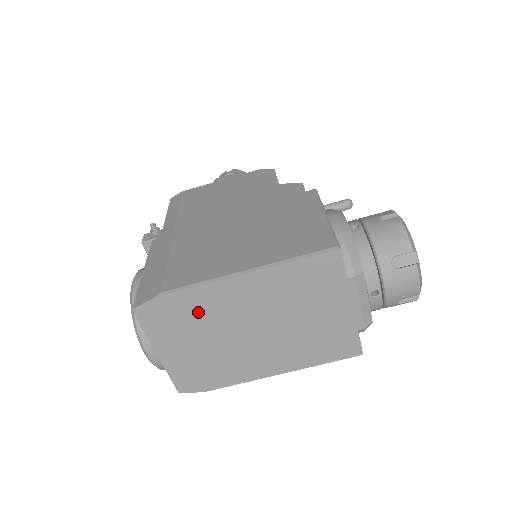
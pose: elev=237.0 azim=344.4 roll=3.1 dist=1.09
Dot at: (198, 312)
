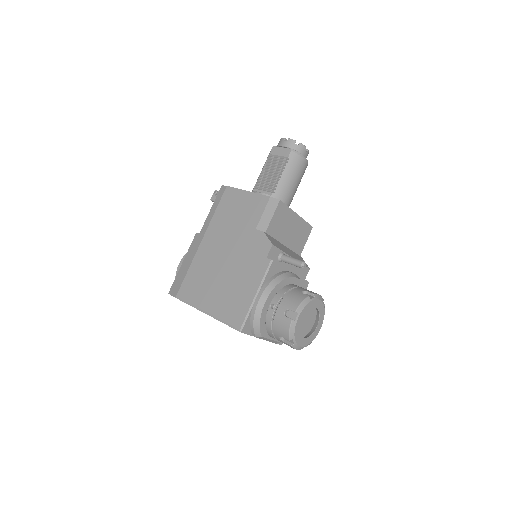
Dot at: occluded
